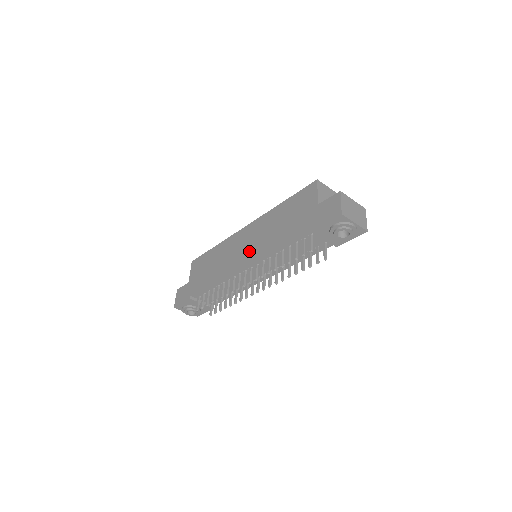
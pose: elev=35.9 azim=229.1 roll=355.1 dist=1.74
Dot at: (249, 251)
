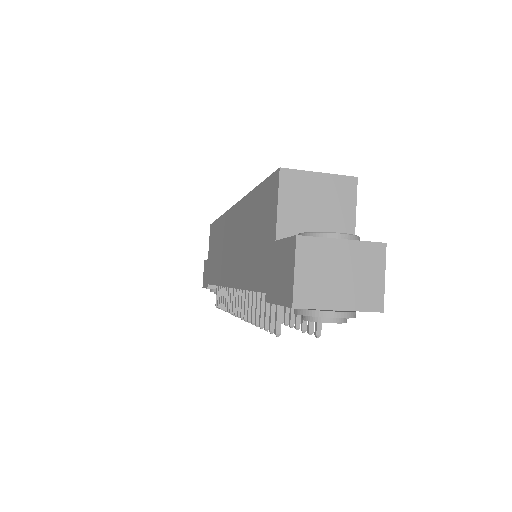
Dot at: (231, 264)
